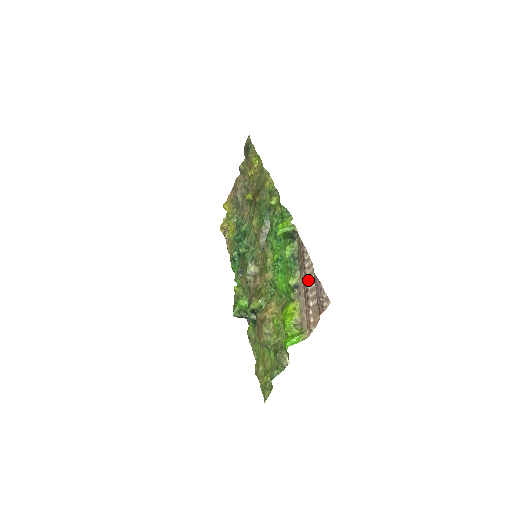
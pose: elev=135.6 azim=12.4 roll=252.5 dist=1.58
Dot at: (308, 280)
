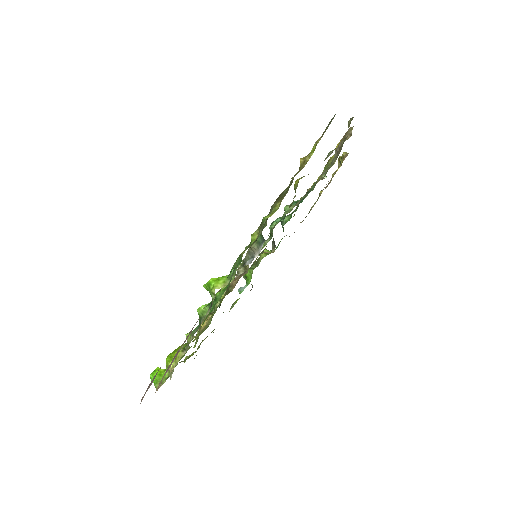
Dot at: (174, 359)
